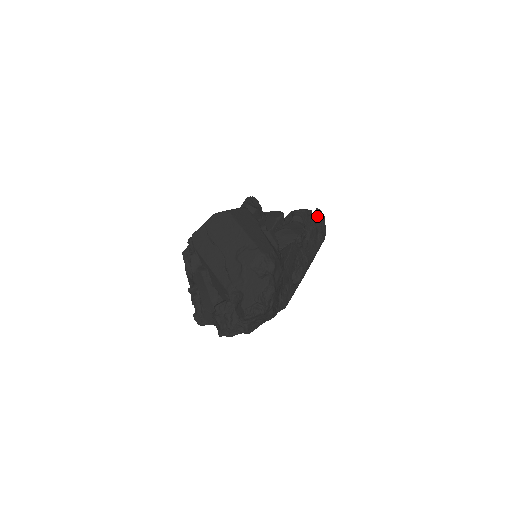
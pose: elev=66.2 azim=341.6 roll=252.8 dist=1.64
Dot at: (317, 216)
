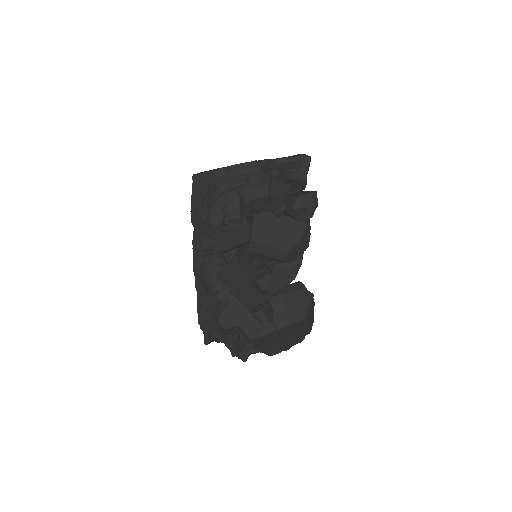
Dot at: occluded
